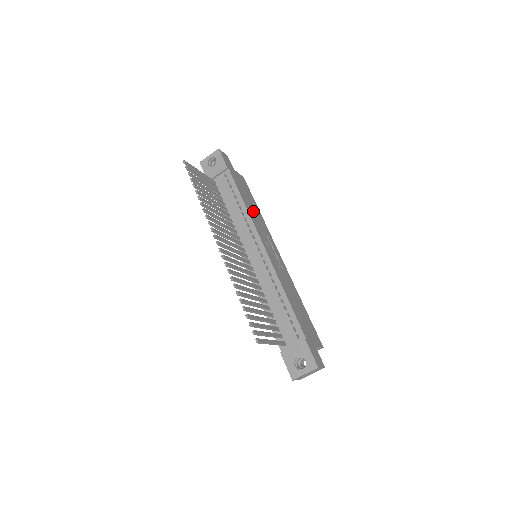
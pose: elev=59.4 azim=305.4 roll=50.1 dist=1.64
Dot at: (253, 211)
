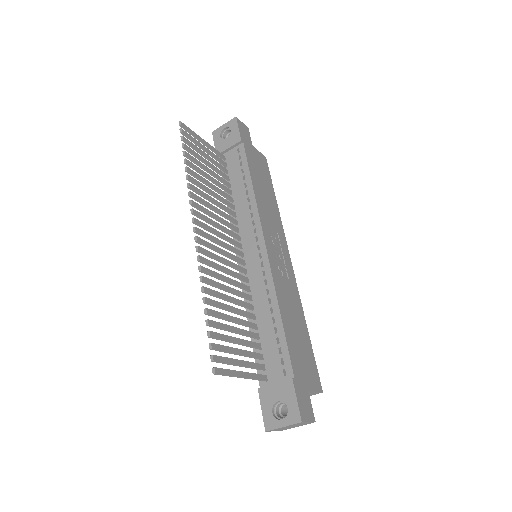
Dot at: (265, 199)
